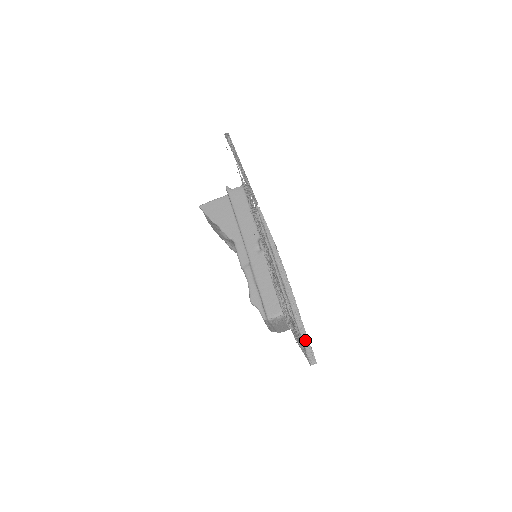
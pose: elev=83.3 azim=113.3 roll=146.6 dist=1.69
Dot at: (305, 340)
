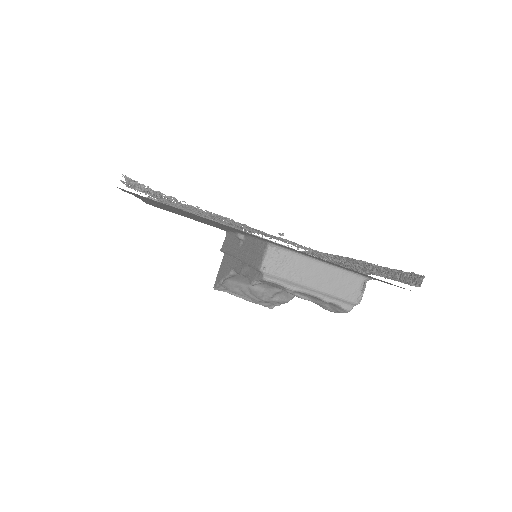
Dot at: (395, 275)
